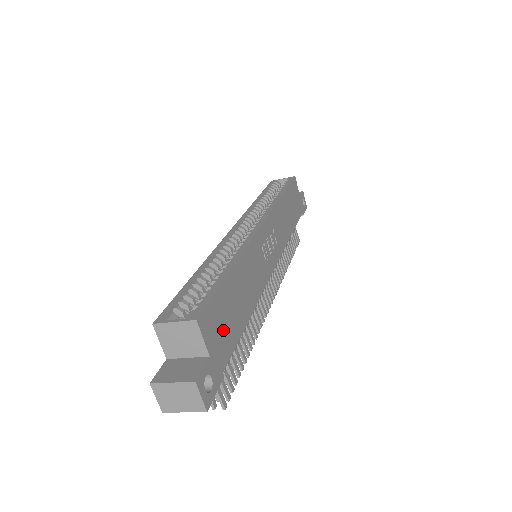
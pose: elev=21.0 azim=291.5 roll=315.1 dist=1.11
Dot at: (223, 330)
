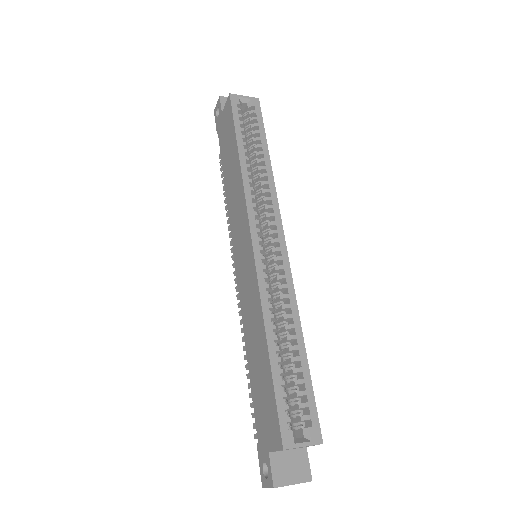
Dot at: occluded
